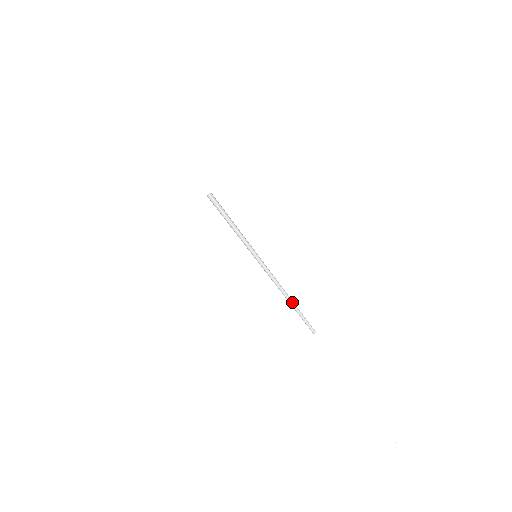
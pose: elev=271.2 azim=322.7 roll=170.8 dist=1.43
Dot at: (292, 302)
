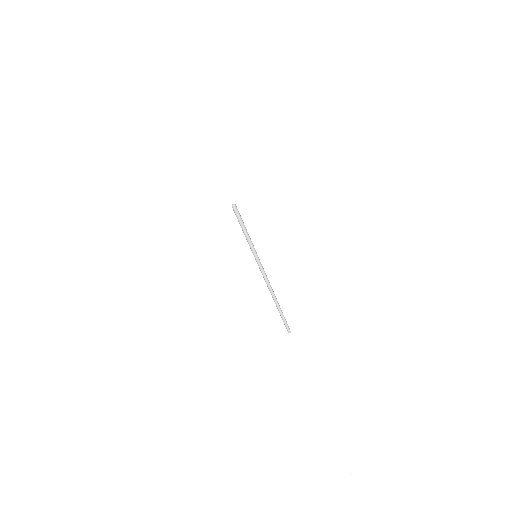
Dot at: occluded
